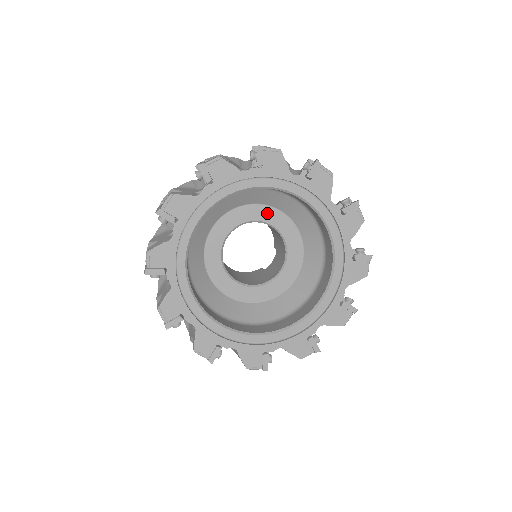
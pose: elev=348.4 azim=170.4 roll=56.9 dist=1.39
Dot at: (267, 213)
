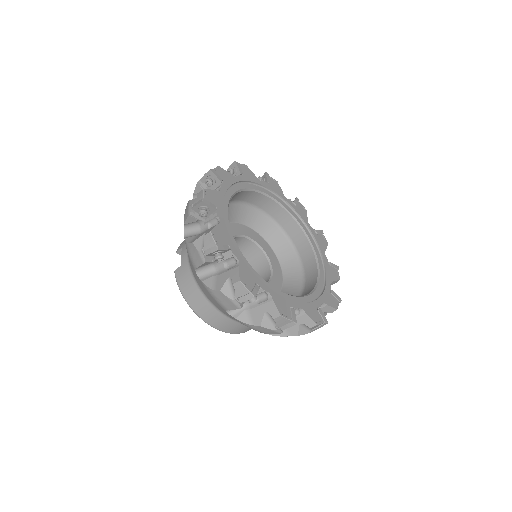
Dot at: (242, 229)
